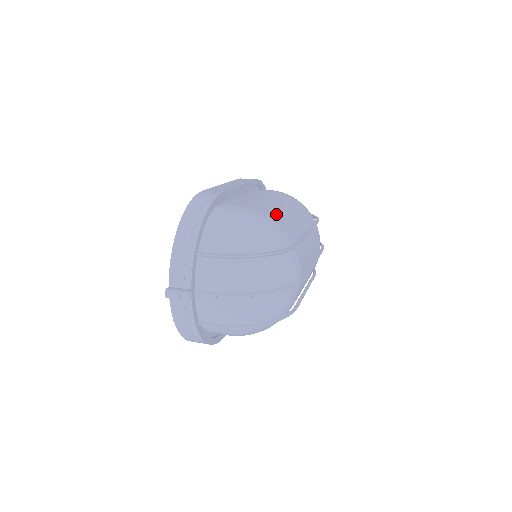
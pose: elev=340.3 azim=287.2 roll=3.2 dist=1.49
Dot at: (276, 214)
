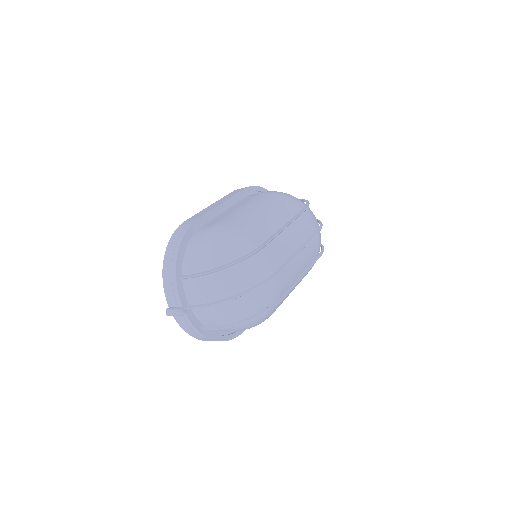
Dot at: (245, 223)
